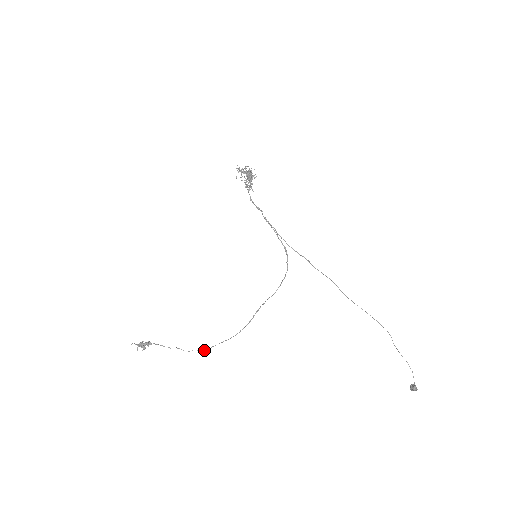
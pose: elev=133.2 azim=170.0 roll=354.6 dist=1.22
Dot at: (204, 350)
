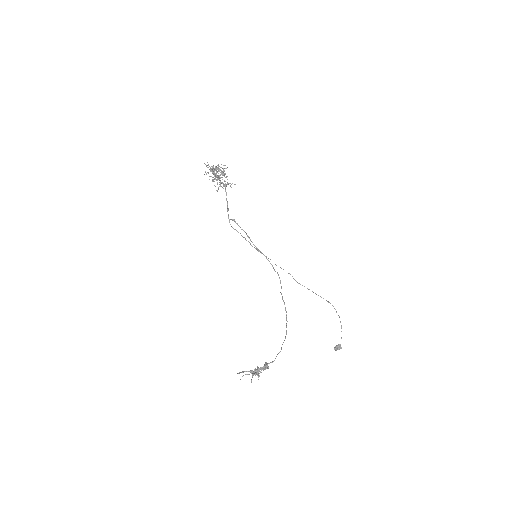
Dot at: occluded
